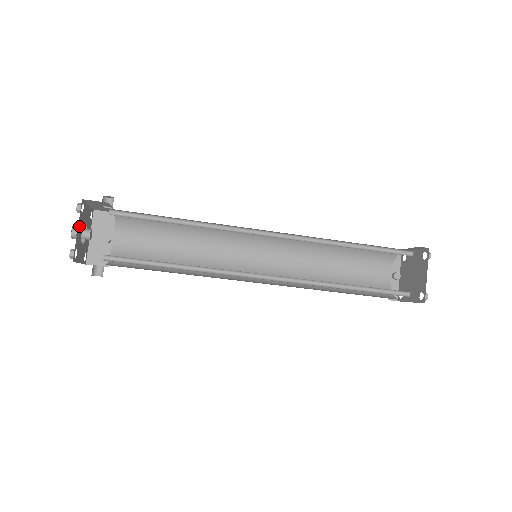
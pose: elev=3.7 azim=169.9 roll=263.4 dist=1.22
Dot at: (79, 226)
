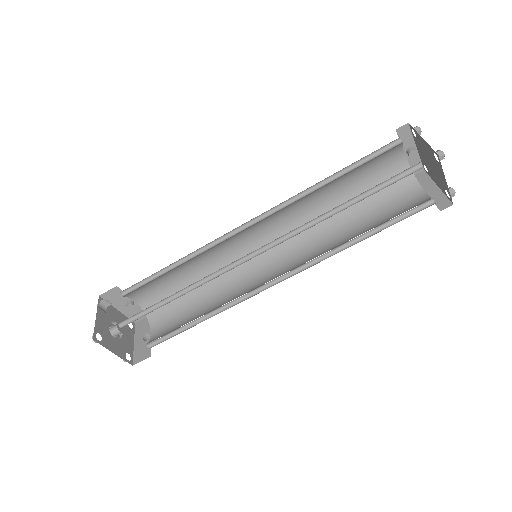
Dot at: (110, 347)
